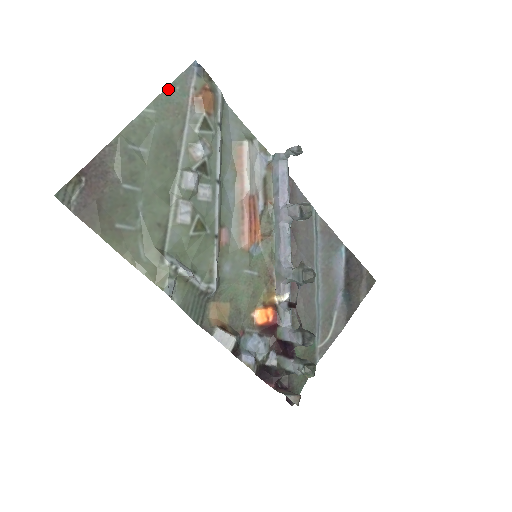
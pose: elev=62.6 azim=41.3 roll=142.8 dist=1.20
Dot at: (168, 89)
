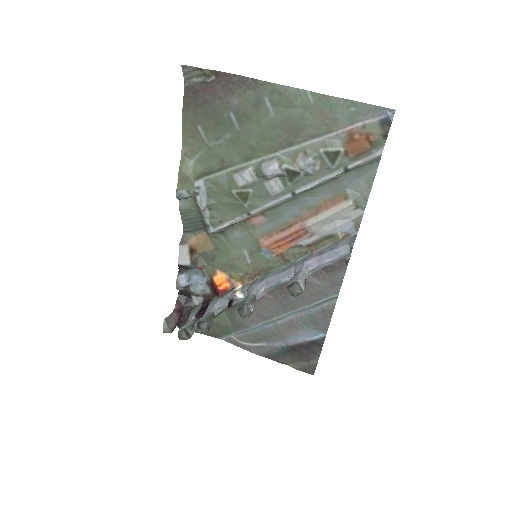
Dot at: (344, 101)
